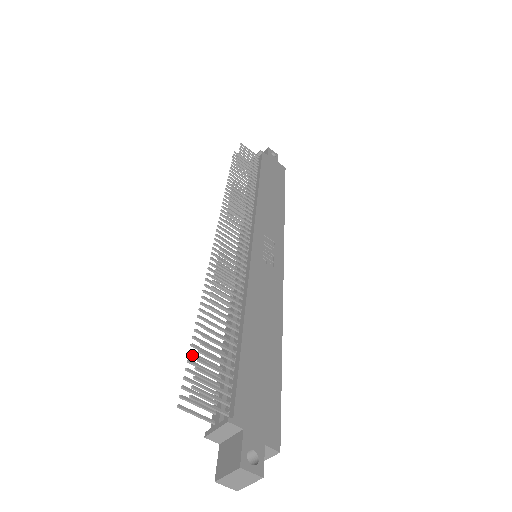
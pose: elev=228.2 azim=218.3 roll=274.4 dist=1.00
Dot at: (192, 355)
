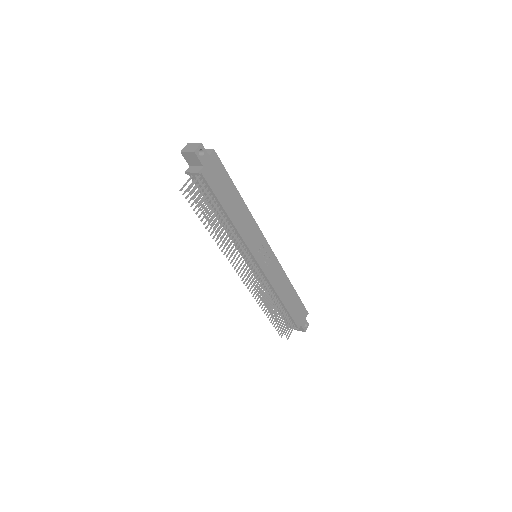
Dot at: occluded
